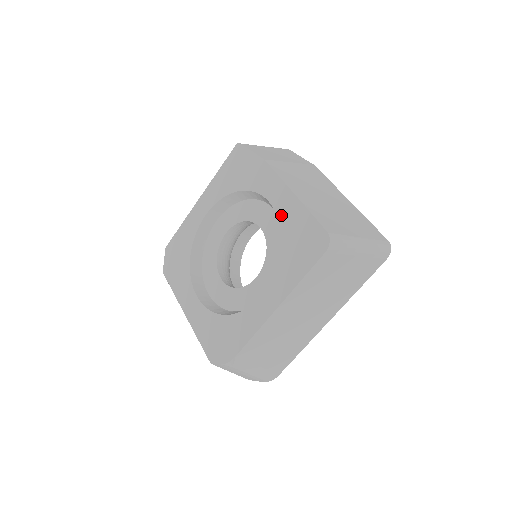
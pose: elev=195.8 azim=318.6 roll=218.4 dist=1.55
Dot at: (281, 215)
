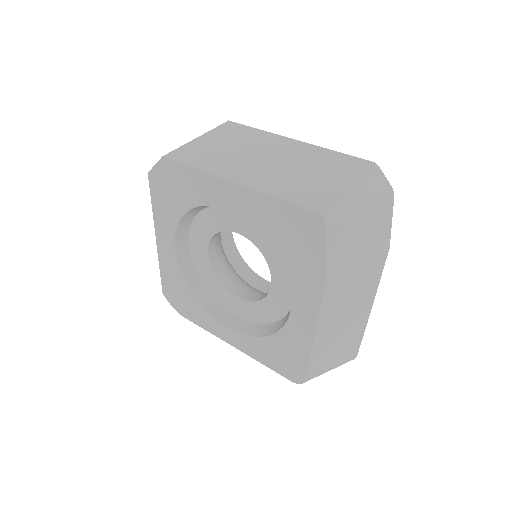
Dot at: (290, 327)
